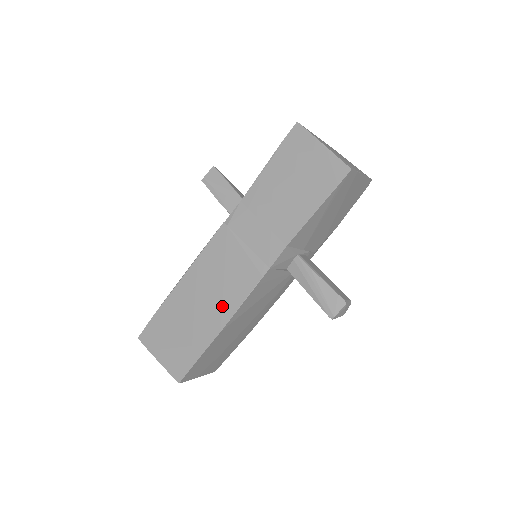
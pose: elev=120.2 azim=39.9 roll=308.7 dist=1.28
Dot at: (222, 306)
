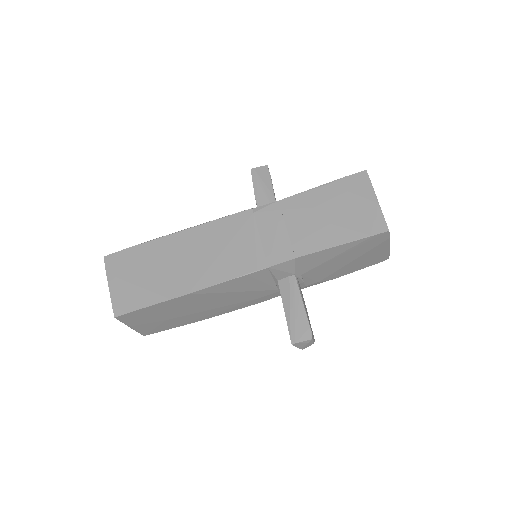
Dot at: (204, 274)
